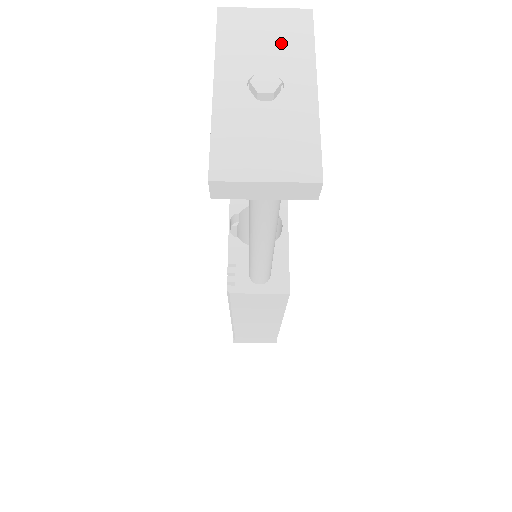
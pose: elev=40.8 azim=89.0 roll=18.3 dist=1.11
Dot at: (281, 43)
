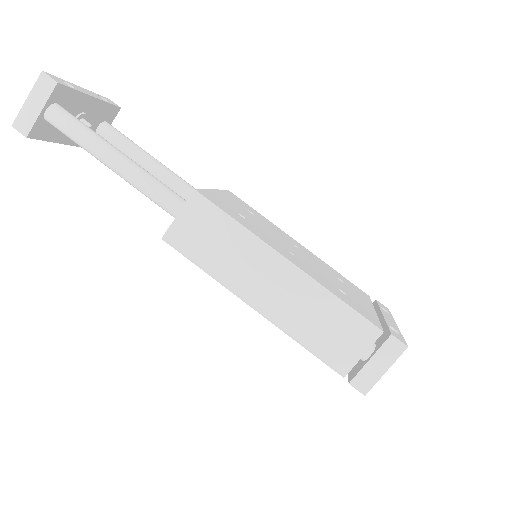
Dot at: occluded
